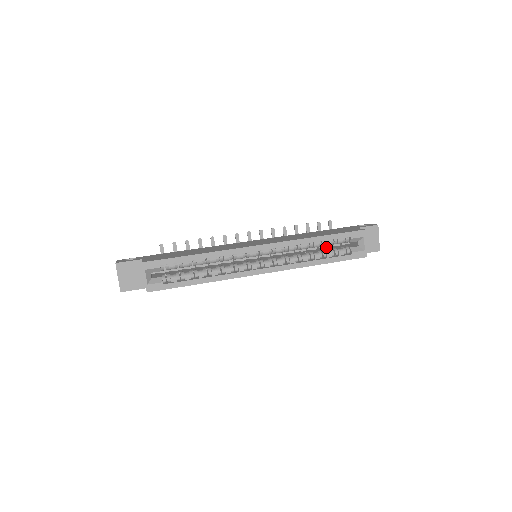
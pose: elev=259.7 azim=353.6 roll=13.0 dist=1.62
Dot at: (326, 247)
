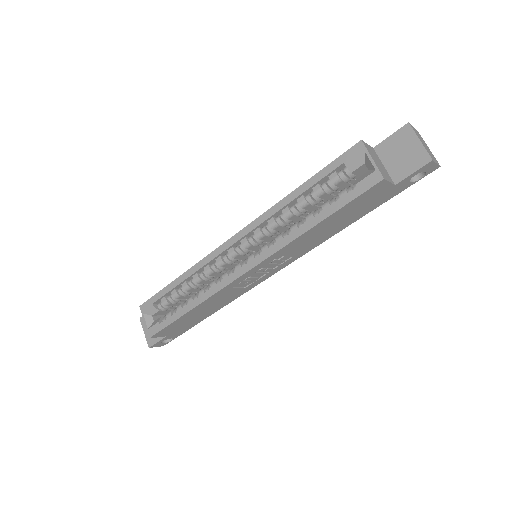
Dot at: occluded
